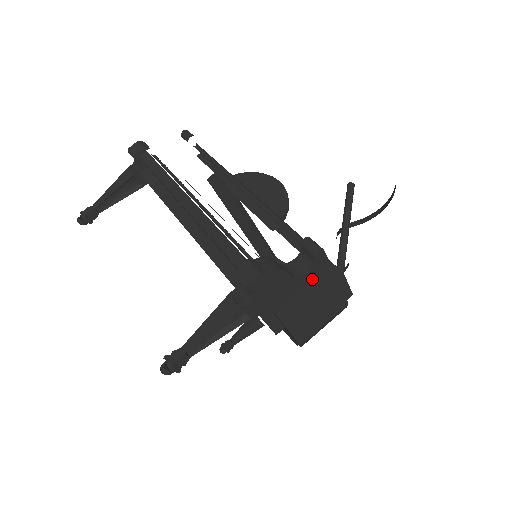
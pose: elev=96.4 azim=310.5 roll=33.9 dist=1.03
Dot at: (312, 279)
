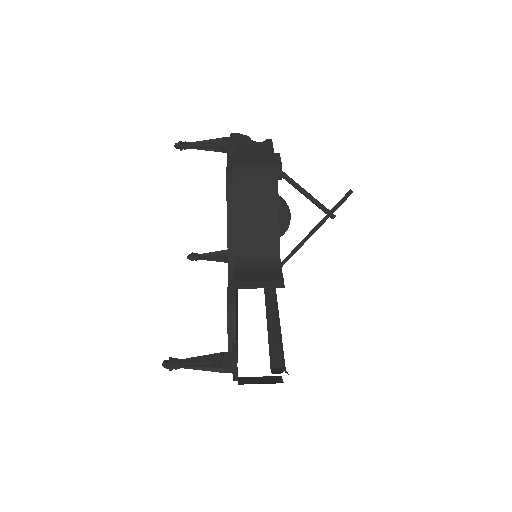
Dot at: (260, 145)
